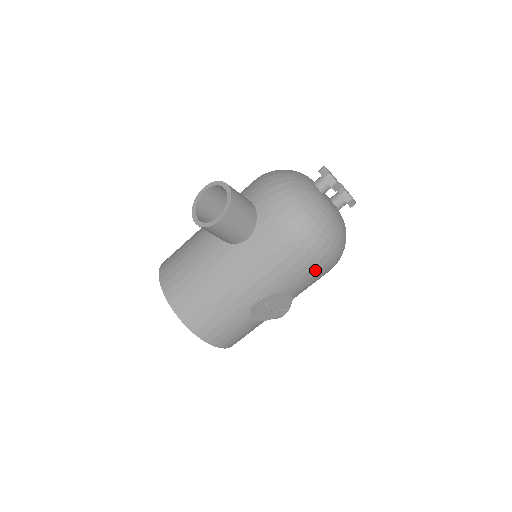
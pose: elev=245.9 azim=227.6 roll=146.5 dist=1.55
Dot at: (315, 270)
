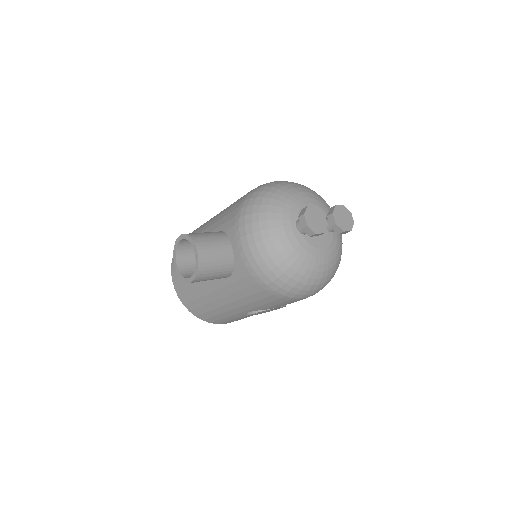
Dot at: (298, 300)
